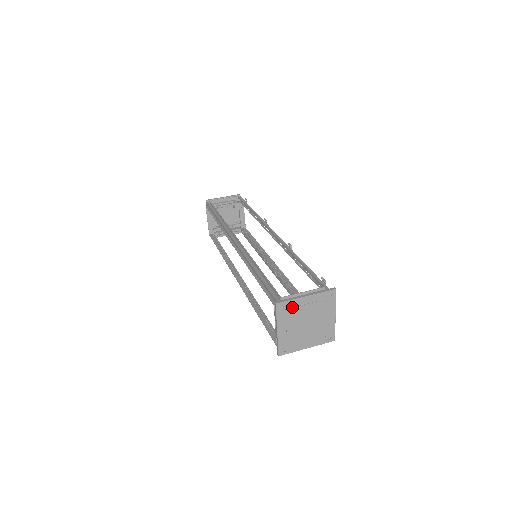
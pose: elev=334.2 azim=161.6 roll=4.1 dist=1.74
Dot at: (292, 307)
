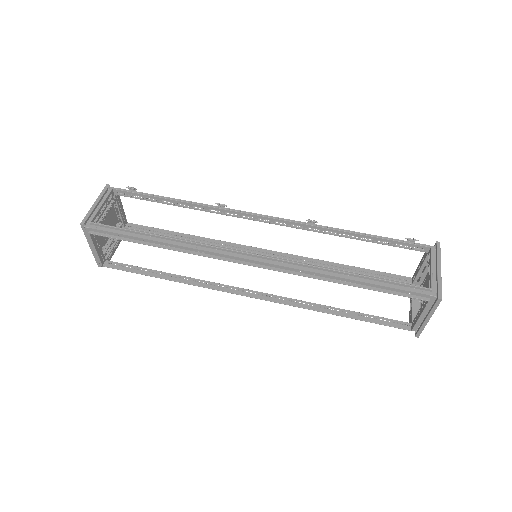
Dot at: occluded
